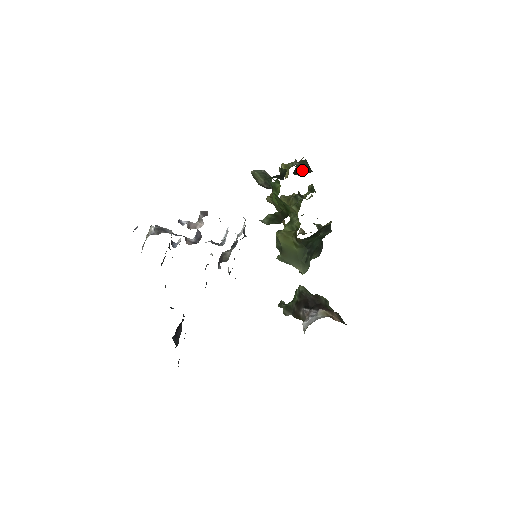
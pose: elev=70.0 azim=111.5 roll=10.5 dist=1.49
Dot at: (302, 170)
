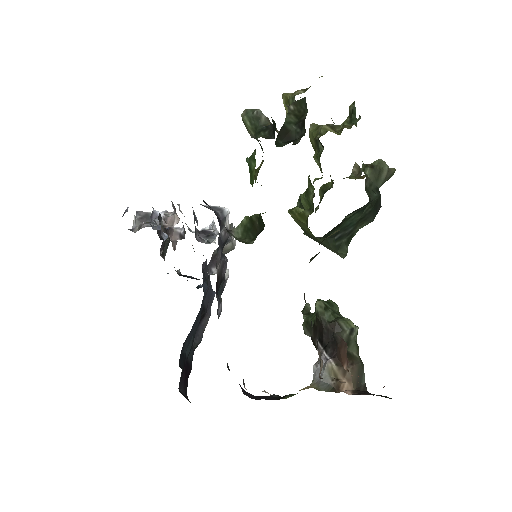
Dot at: (293, 128)
